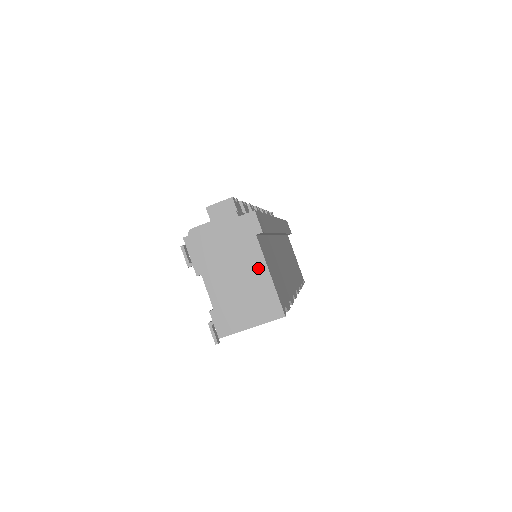
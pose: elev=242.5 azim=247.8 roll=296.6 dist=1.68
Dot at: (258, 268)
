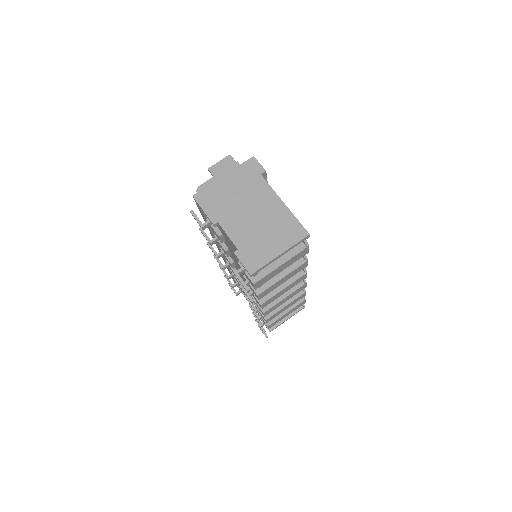
Dot at: (271, 201)
